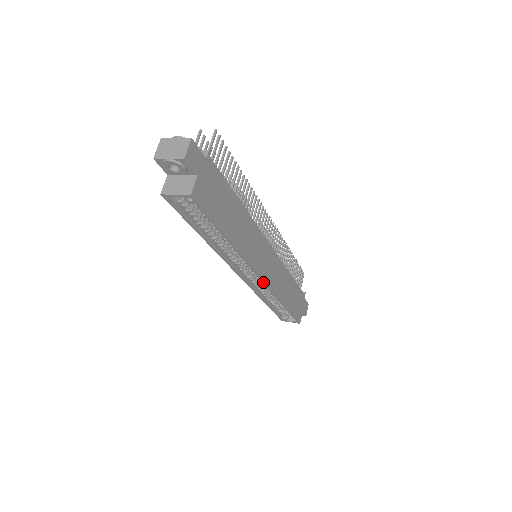
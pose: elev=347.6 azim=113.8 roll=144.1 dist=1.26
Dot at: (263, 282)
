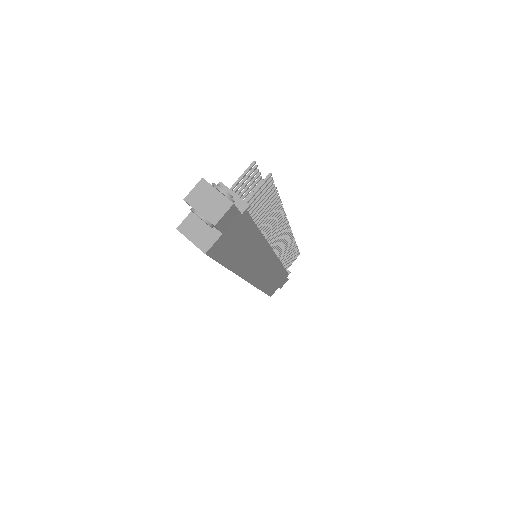
Dot at: (250, 283)
